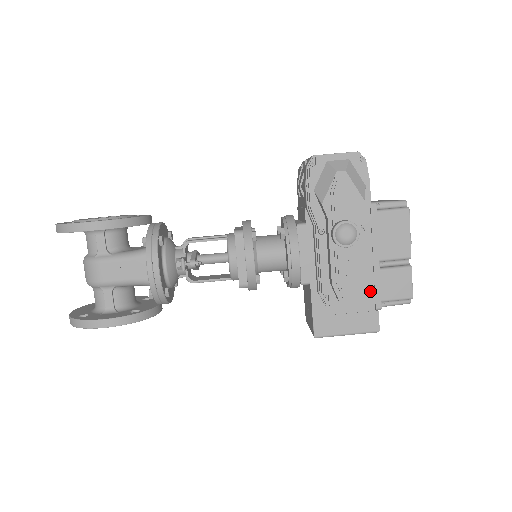
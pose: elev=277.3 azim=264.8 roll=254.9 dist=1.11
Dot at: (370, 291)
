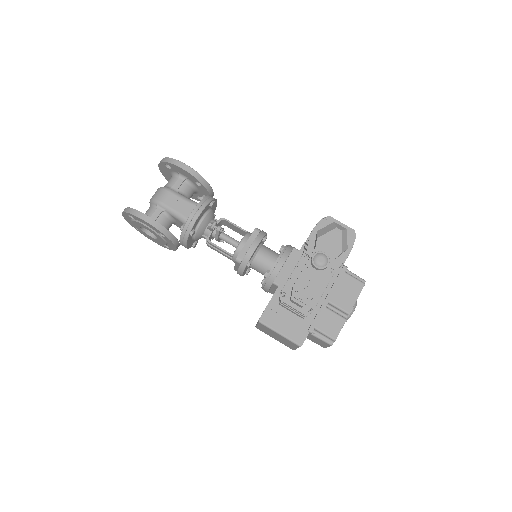
Dot at: (312, 316)
